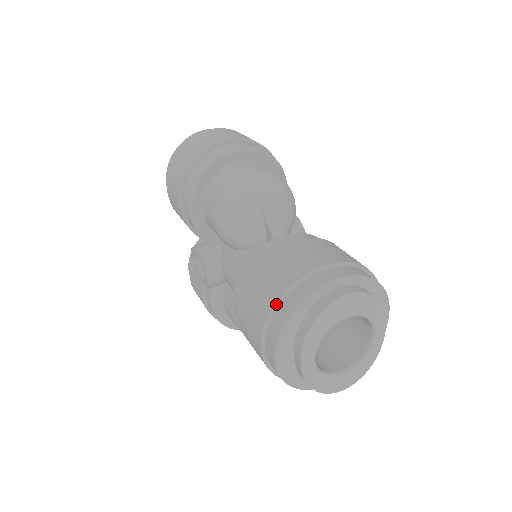
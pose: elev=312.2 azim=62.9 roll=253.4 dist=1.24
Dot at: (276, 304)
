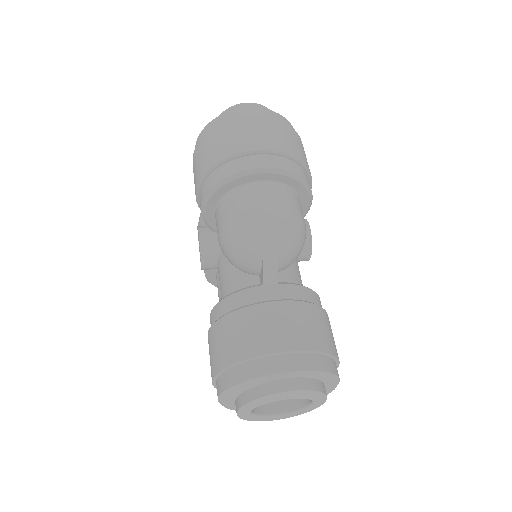
Dot at: (233, 365)
